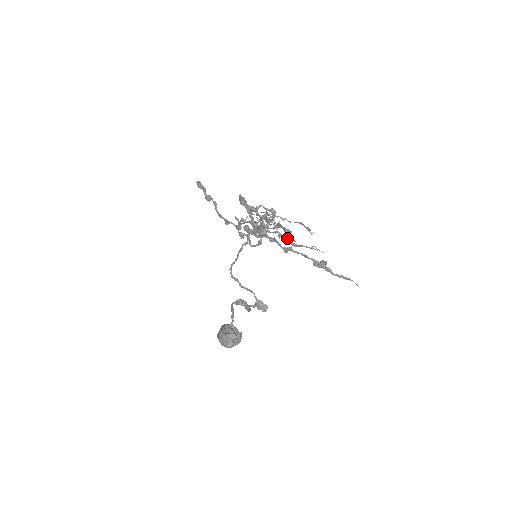
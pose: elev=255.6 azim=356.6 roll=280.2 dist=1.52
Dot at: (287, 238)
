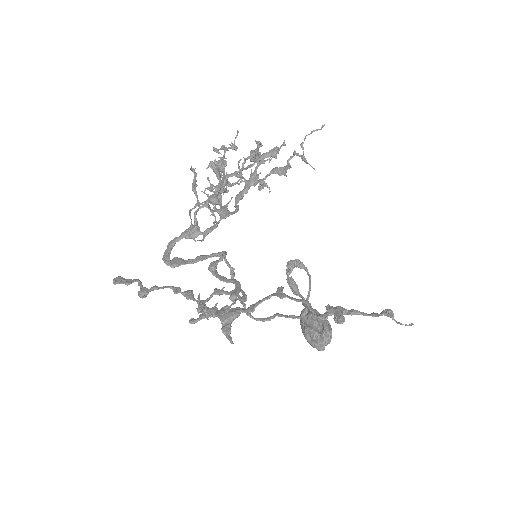
Dot at: (263, 185)
